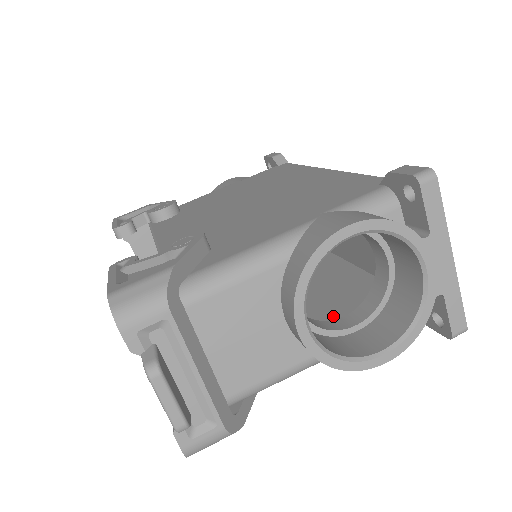
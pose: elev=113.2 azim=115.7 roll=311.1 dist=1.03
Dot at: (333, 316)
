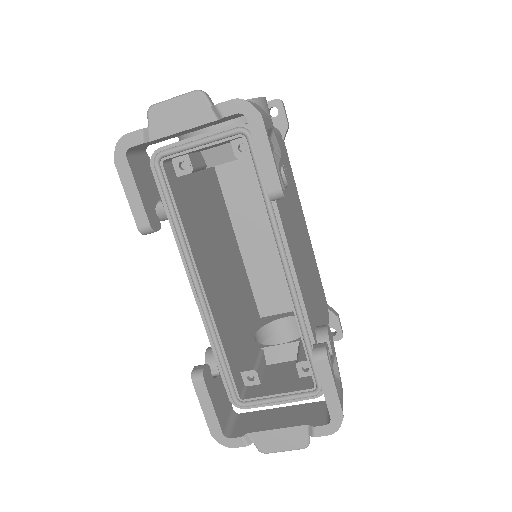
Dot at: occluded
